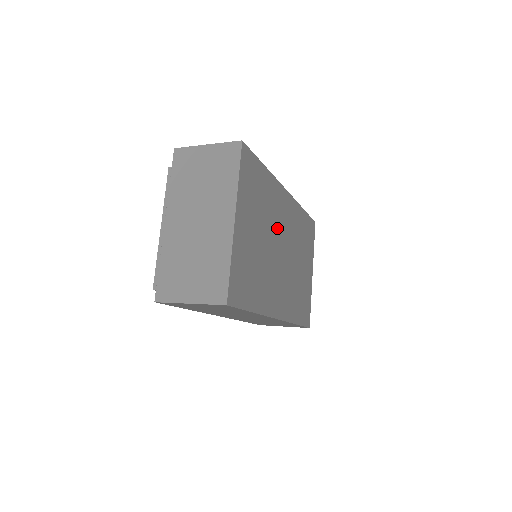
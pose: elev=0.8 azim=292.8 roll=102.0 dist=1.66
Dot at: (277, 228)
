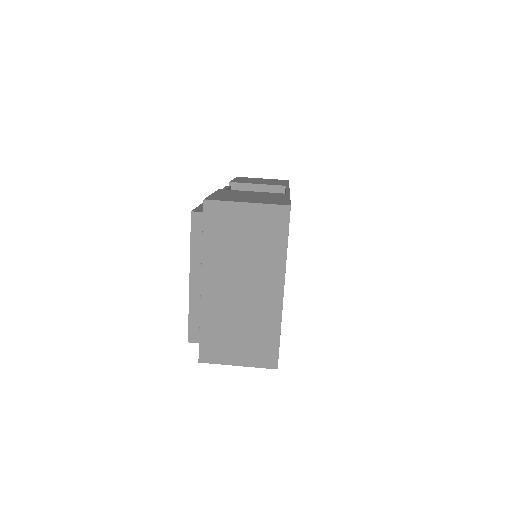
Dot at: occluded
